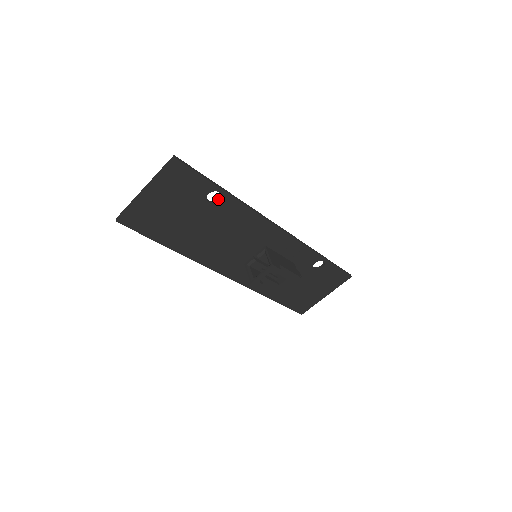
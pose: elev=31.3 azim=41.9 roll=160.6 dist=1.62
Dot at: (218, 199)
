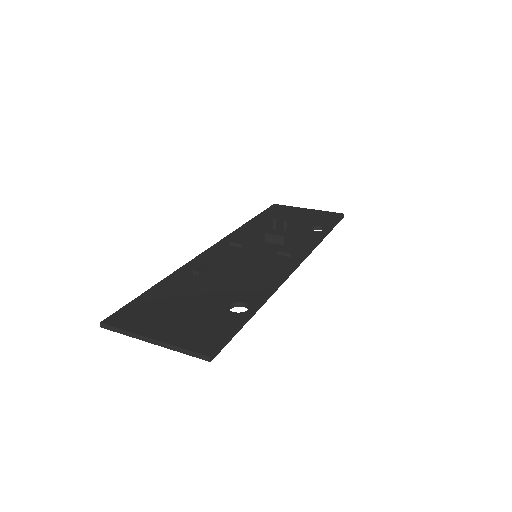
Dot at: (242, 302)
